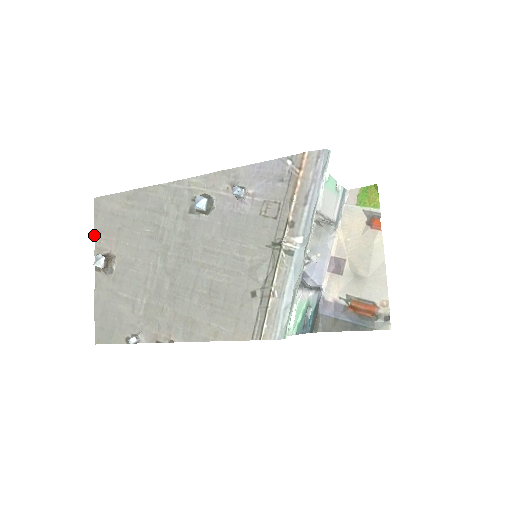
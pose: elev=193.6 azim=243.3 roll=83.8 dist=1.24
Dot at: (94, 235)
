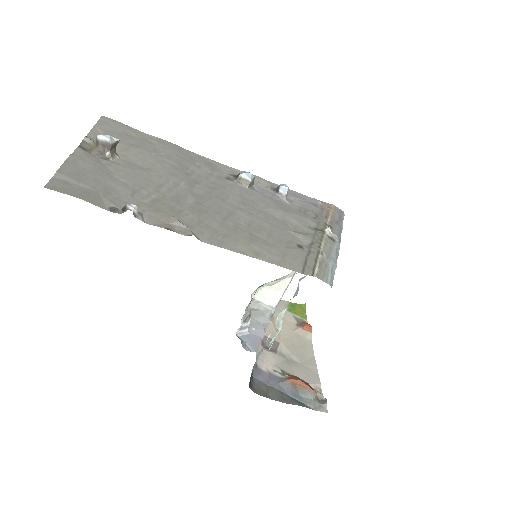
Dot at: (90, 130)
